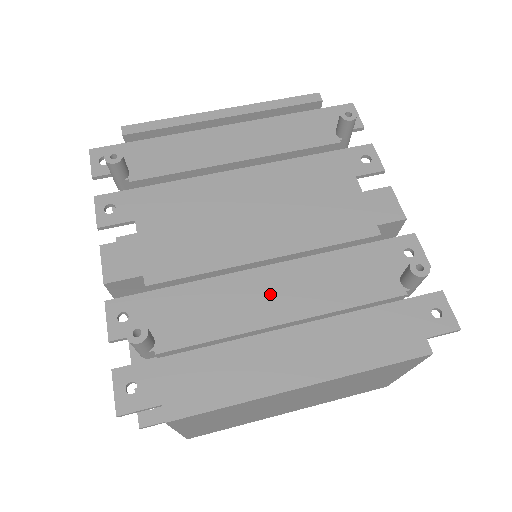
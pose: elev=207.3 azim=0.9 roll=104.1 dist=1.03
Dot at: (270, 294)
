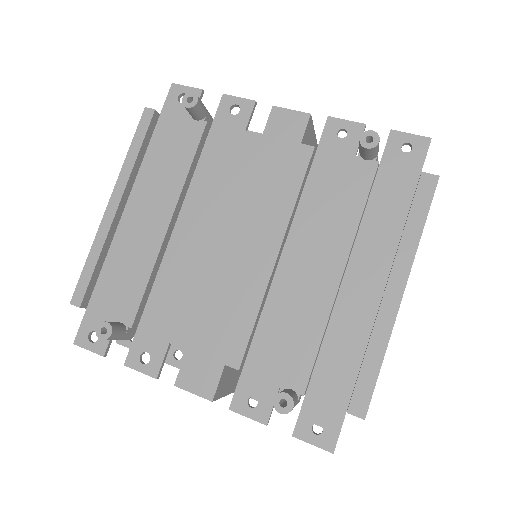
Dot at: (307, 271)
